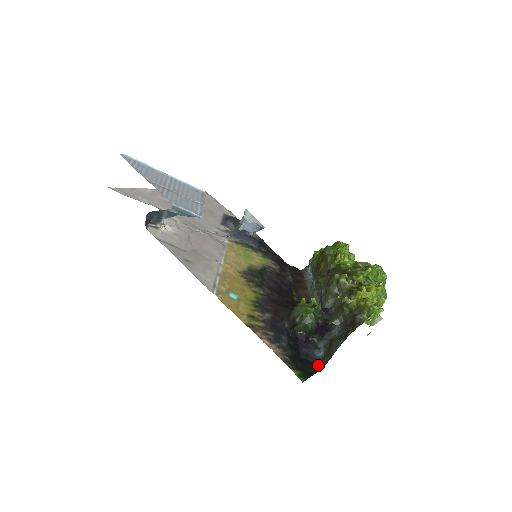
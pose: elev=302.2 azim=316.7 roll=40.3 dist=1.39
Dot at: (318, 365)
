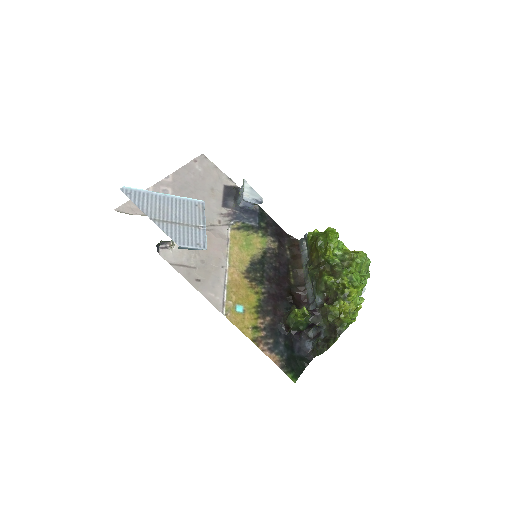
Dot at: (308, 359)
